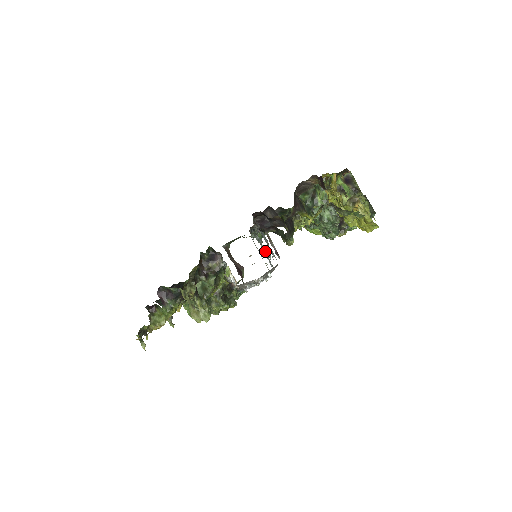
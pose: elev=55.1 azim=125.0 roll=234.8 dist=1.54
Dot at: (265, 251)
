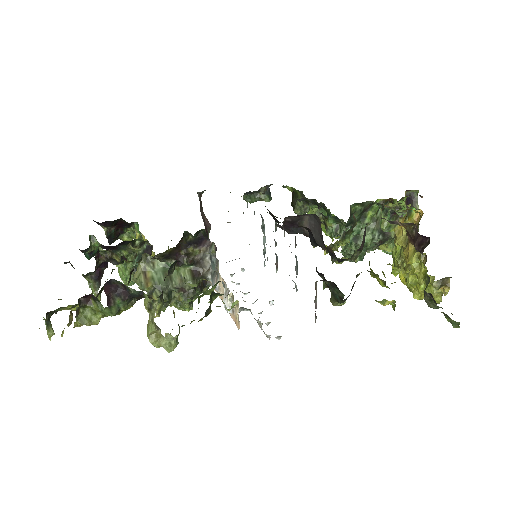
Dot at: occluded
